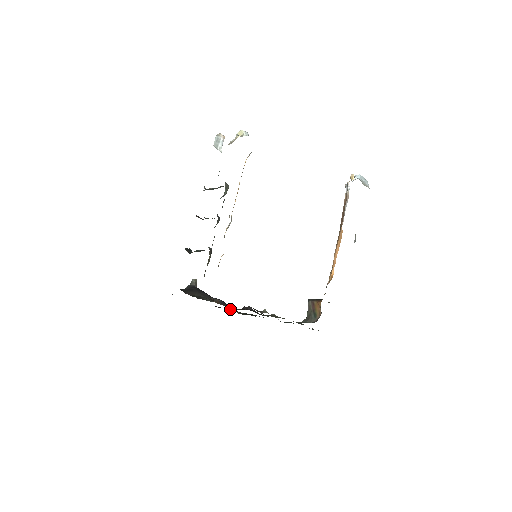
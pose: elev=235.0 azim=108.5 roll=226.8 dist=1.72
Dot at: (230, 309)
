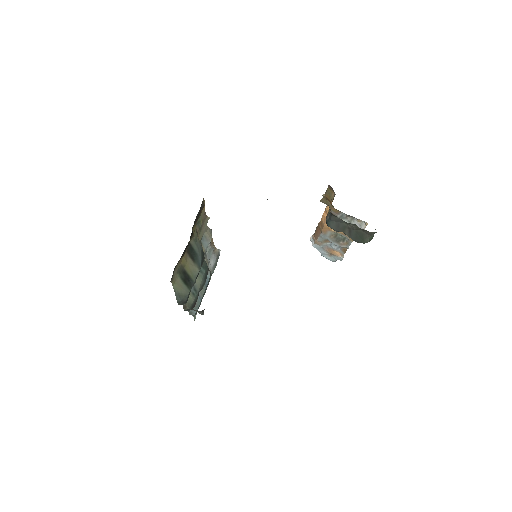
Dot at: occluded
